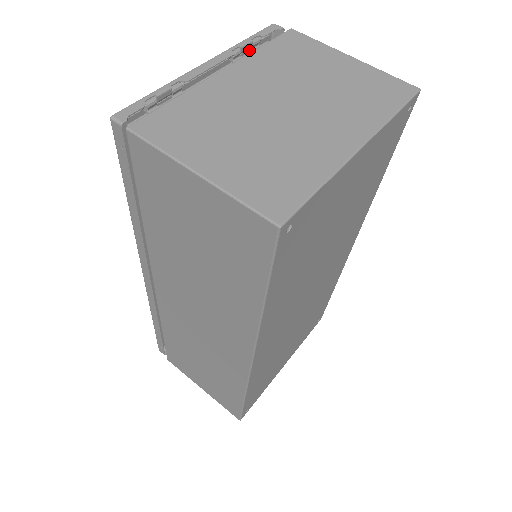
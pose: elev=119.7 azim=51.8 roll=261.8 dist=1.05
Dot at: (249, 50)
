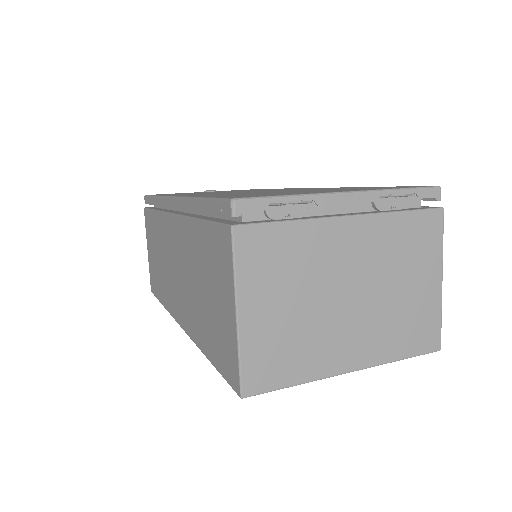
Dot at: occluded
